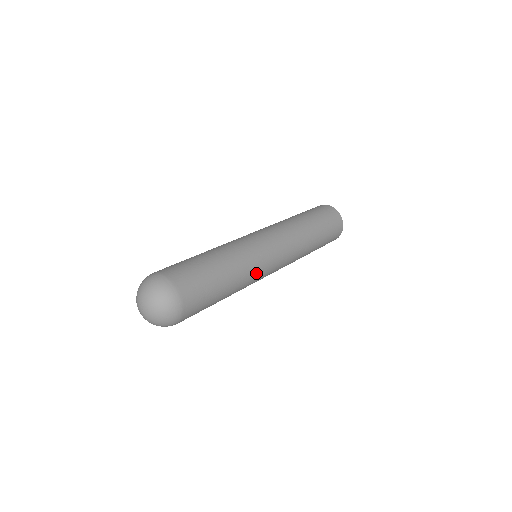
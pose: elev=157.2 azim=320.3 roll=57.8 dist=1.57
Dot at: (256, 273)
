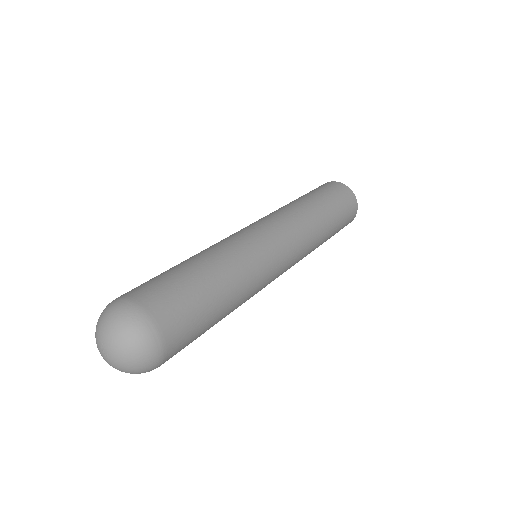
Dot at: (252, 256)
